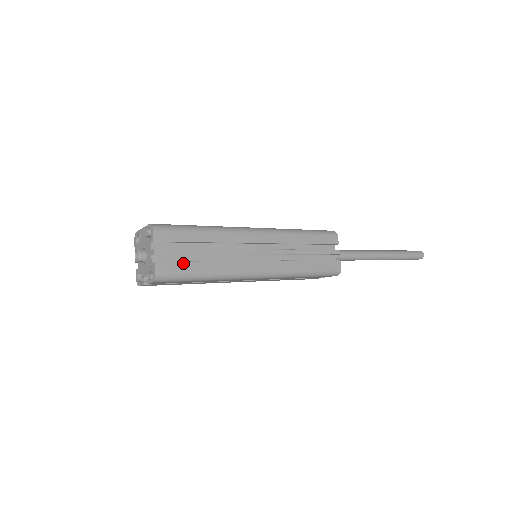
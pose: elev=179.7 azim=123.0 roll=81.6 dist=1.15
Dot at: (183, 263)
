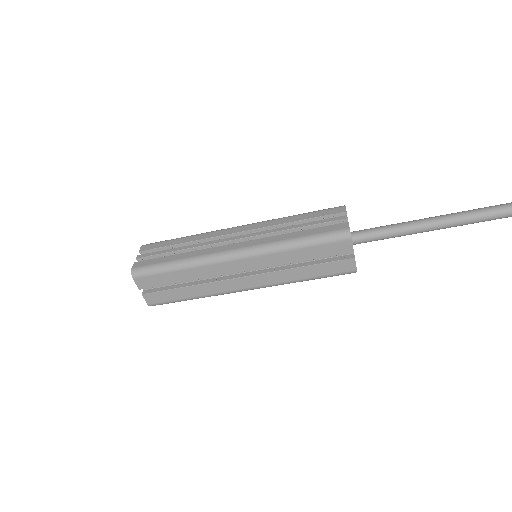
Dot at: (158, 259)
